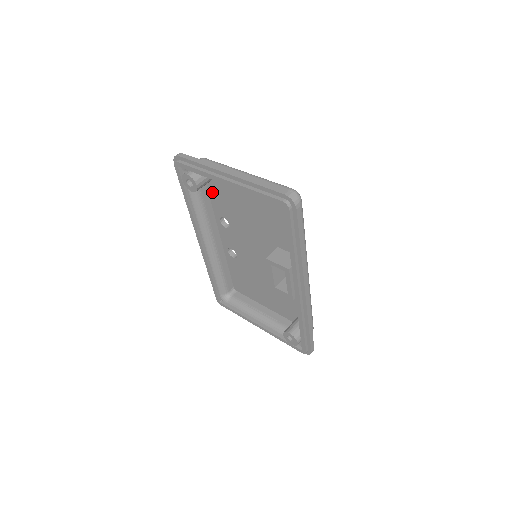
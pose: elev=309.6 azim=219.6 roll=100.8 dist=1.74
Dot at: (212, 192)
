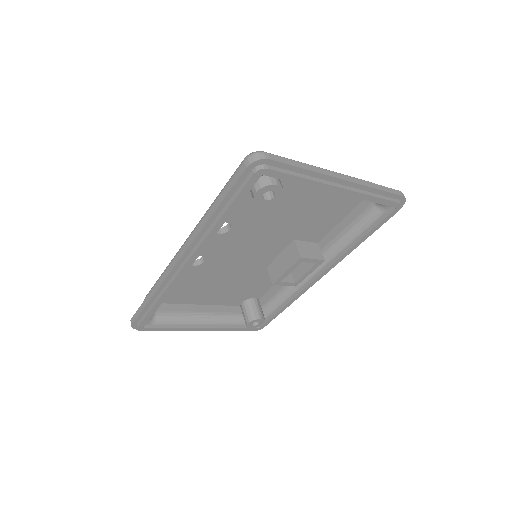
Dot at: occluded
